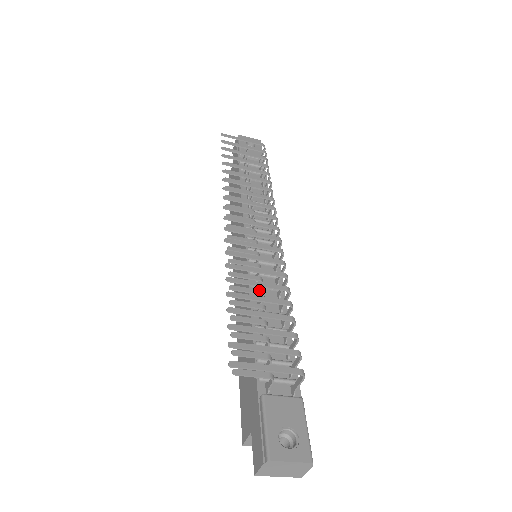
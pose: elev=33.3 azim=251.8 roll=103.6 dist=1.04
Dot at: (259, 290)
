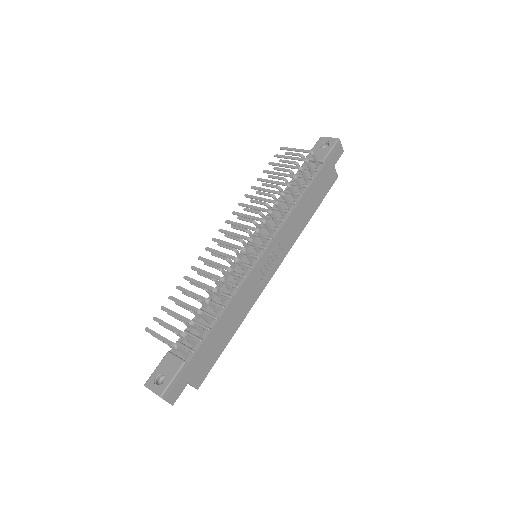
Dot at: occluded
